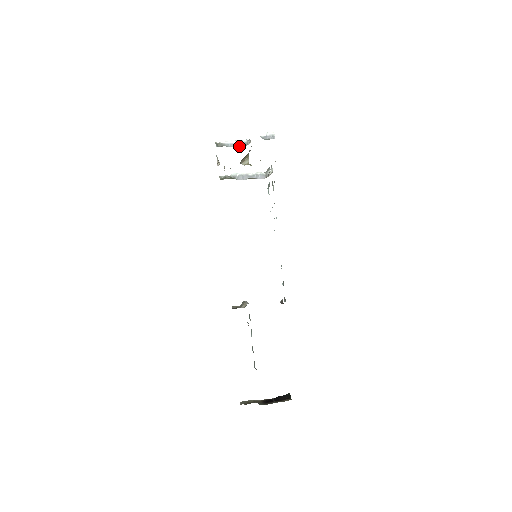
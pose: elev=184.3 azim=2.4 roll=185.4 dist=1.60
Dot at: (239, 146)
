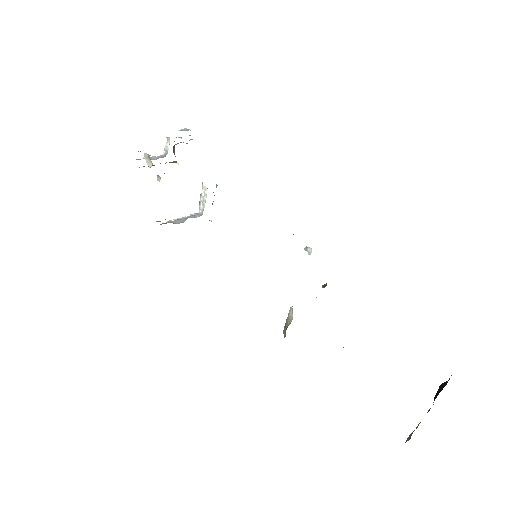
Dot at: occluded
